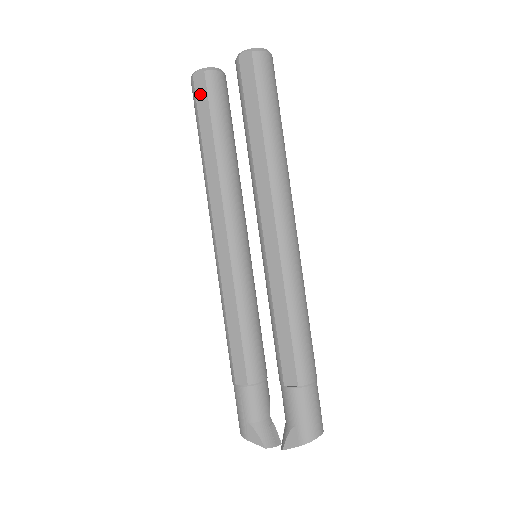
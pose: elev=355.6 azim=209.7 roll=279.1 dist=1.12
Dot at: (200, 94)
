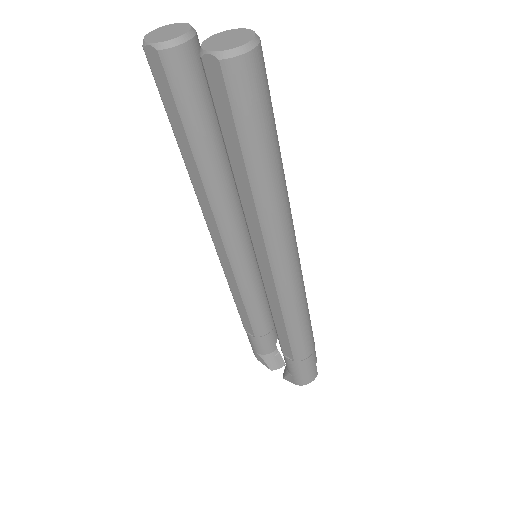
Dot at: (160, 81)
